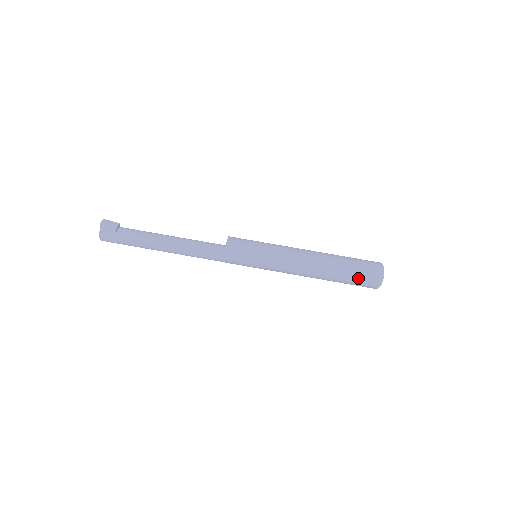
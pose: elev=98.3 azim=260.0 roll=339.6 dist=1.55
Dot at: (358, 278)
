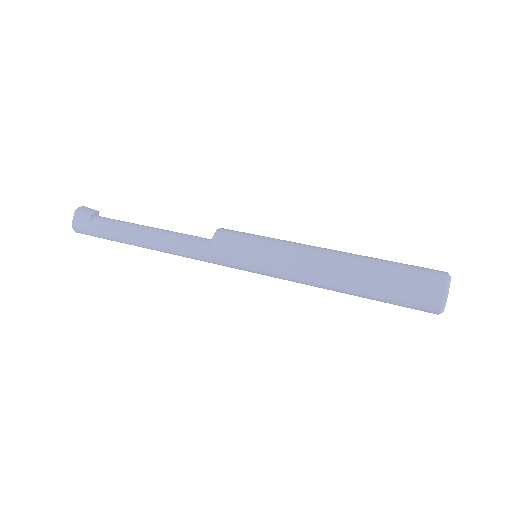
Dot at: (404, 288)
